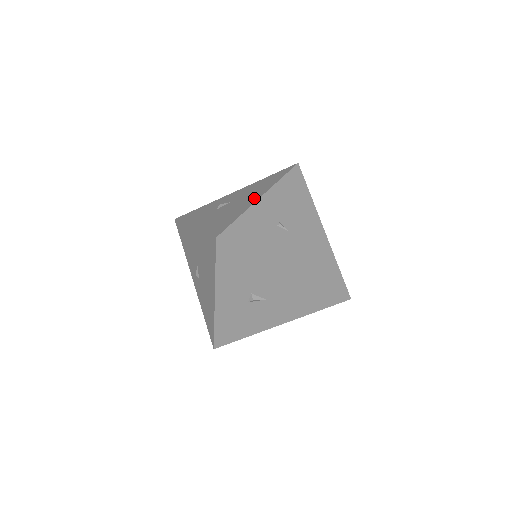
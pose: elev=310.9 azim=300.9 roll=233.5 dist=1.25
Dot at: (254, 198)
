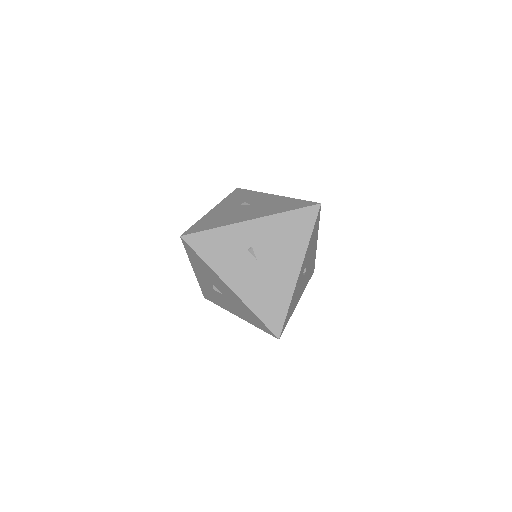
Dot at: (248, 217)
